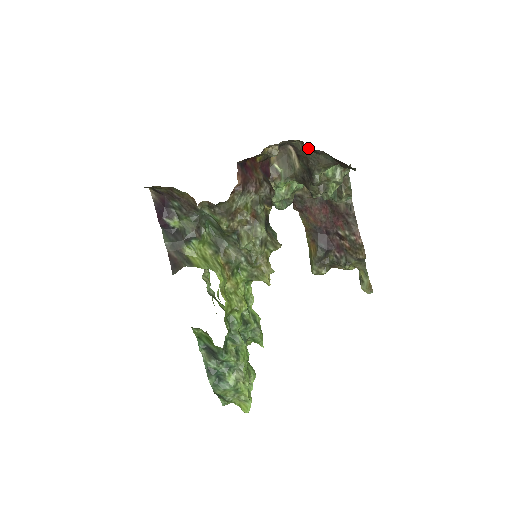
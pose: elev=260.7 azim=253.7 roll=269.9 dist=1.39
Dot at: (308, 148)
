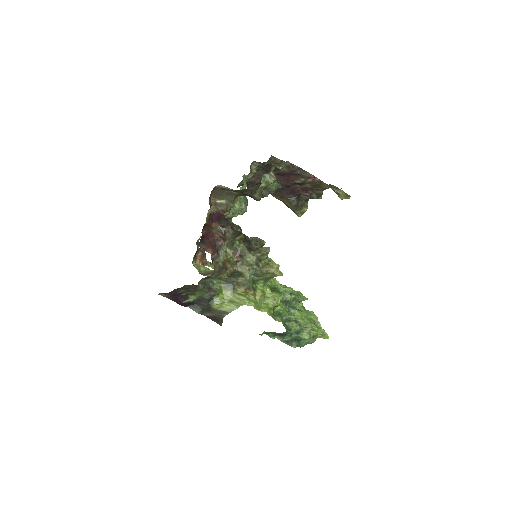
Dot at: occluded
